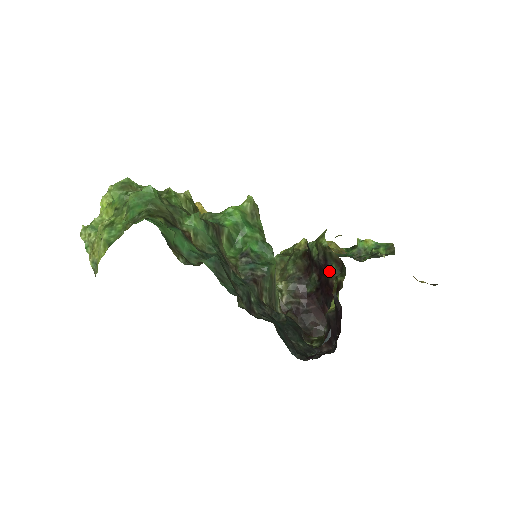
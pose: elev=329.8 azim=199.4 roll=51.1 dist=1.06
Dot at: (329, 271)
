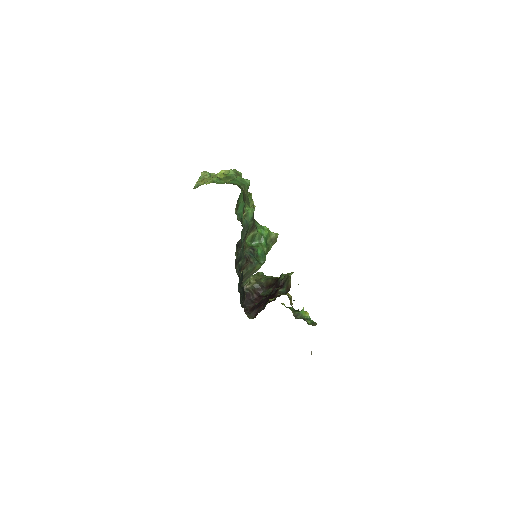
Dot at: (281, 289)
